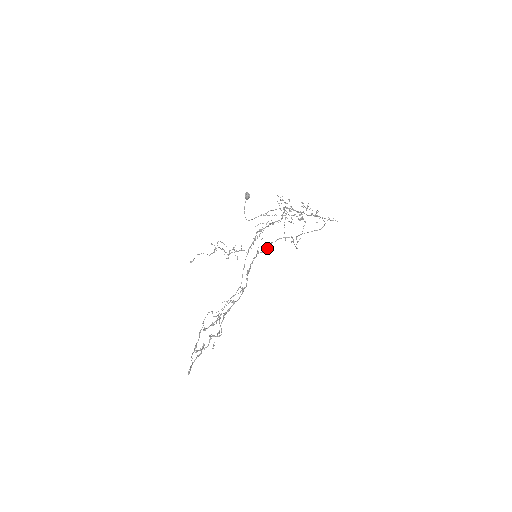
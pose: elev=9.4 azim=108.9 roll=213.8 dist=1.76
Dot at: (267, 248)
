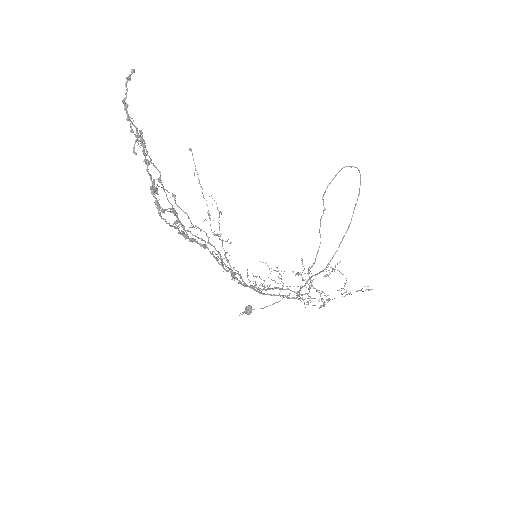
Dot at: (270, 288)
